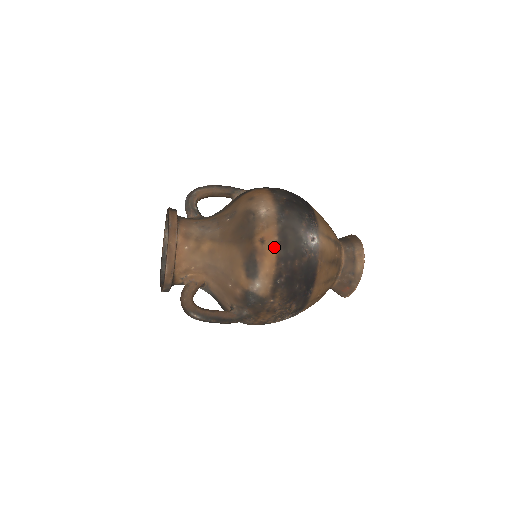
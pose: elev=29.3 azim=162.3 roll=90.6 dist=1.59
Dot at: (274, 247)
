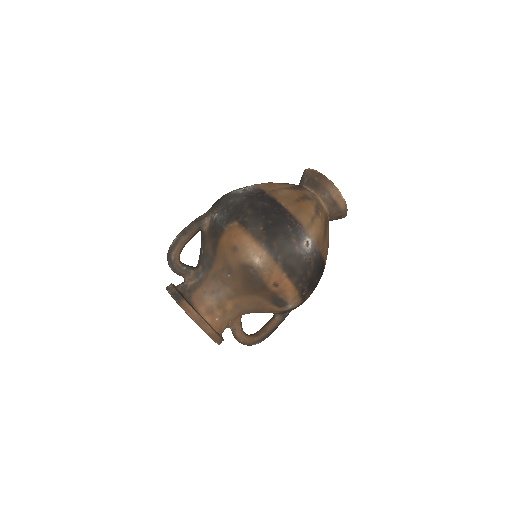
Dot at: (287, 281)
